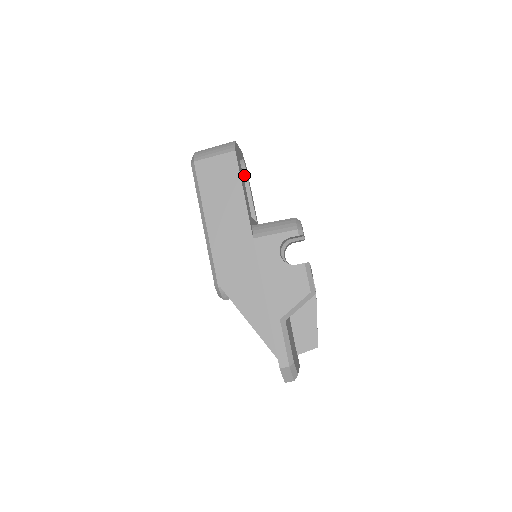
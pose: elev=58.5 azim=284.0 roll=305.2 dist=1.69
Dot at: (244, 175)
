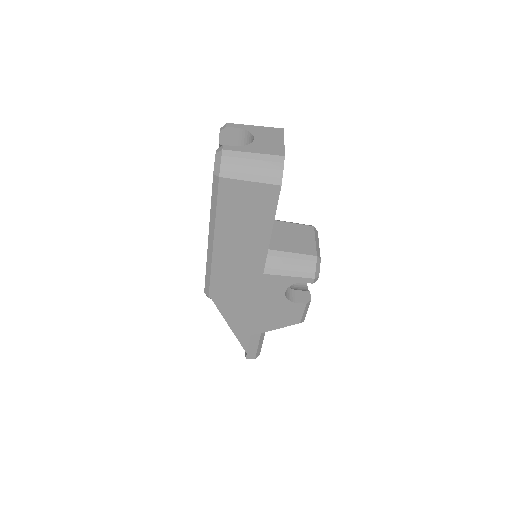
Dot at: occluded
